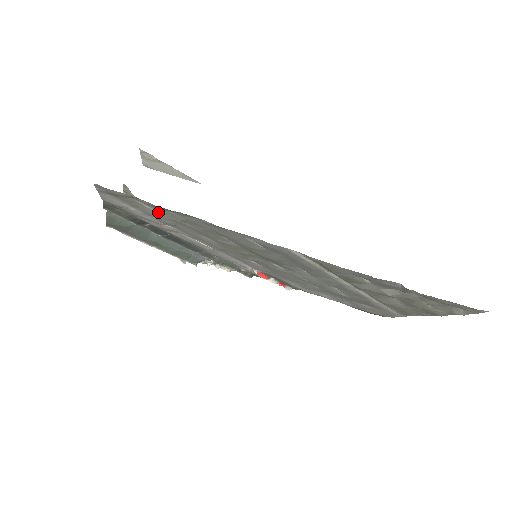
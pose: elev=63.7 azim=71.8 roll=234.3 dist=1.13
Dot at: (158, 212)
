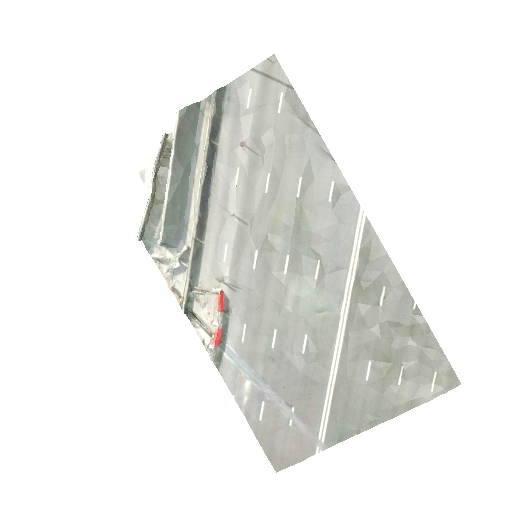
Dot at: (279, 116)
